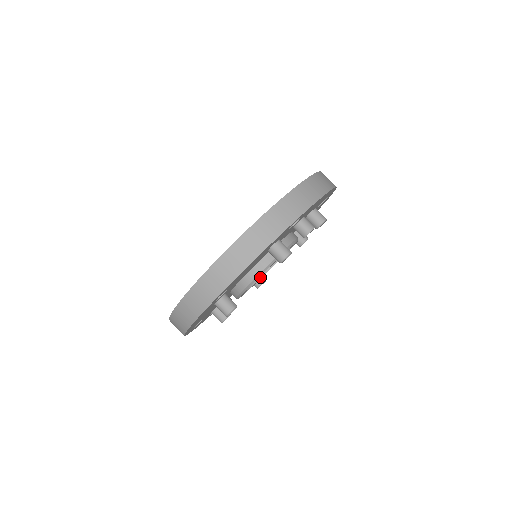
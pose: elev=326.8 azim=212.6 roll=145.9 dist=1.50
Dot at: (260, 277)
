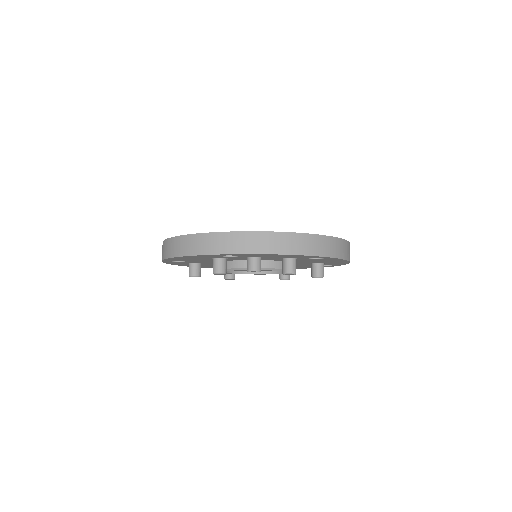
Dot at: (270, 273)
